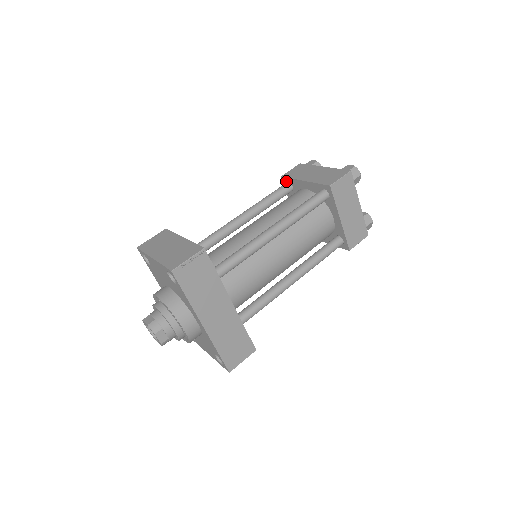
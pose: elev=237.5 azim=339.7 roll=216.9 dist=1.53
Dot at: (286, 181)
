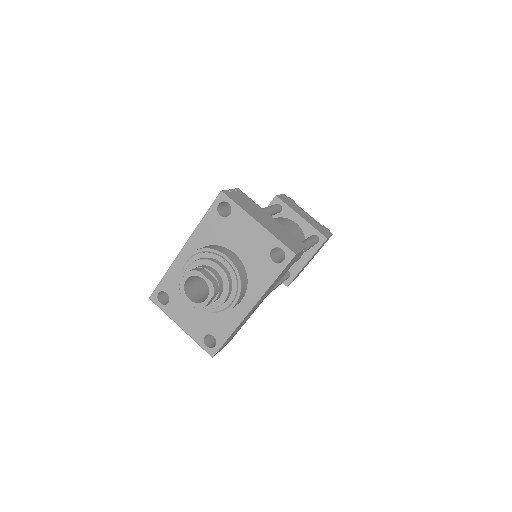
Dot at: (278, 203)
